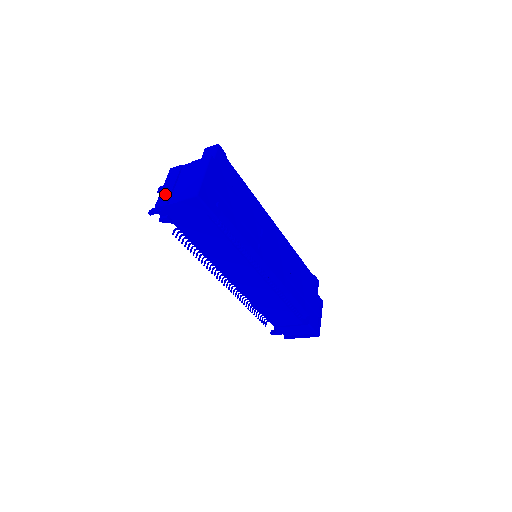
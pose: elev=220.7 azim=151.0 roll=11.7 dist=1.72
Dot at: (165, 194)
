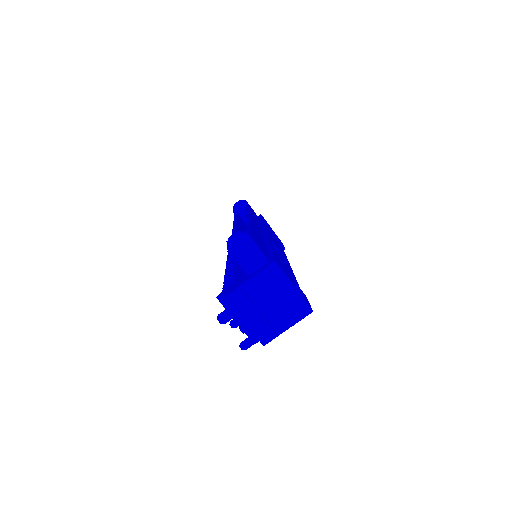
Dot at: (262, 329)
